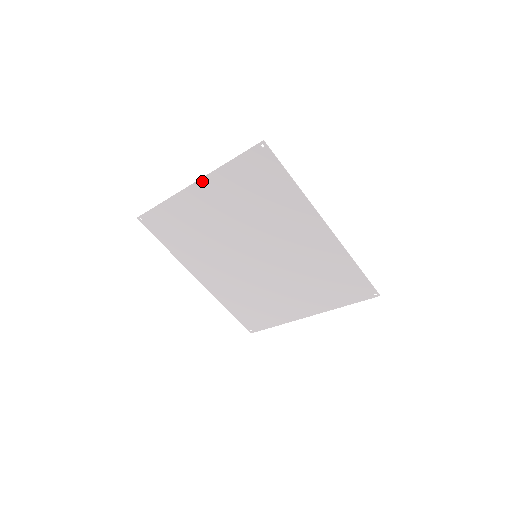
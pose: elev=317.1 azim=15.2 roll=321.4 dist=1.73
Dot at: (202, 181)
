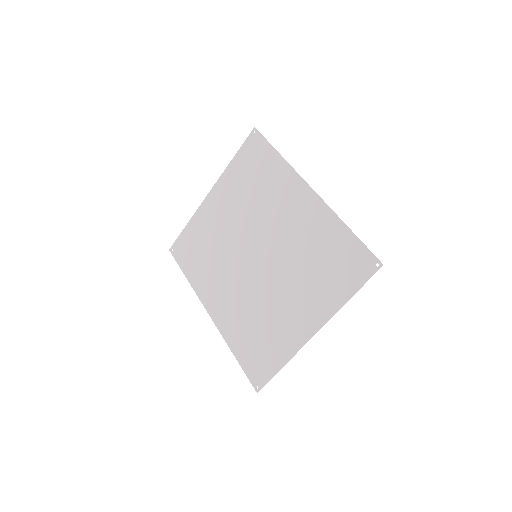
Dot at: (215, 186)
